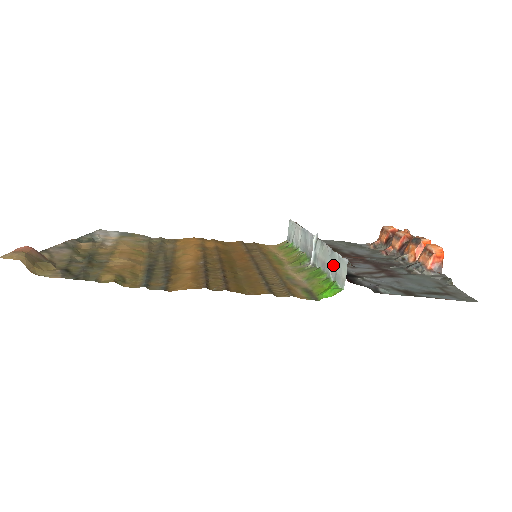
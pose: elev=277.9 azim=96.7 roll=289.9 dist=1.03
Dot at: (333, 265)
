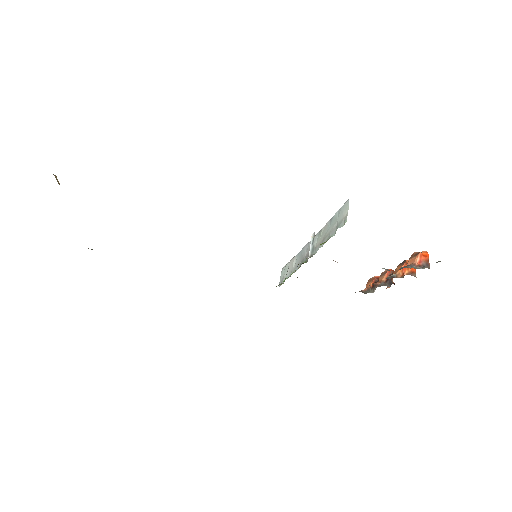
Dot at: (333, 225)
